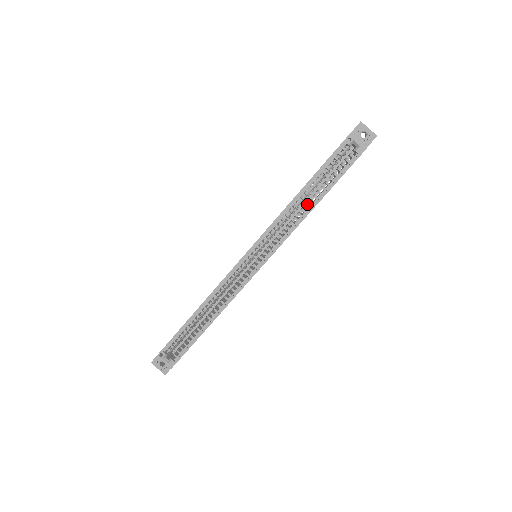
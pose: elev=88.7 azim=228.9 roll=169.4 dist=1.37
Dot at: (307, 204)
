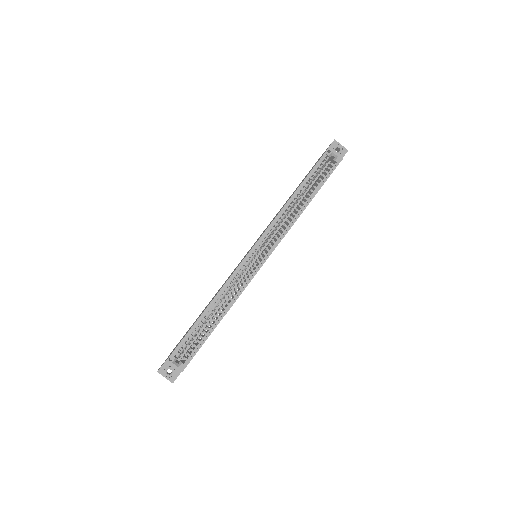
Dot at: (300, 205)
